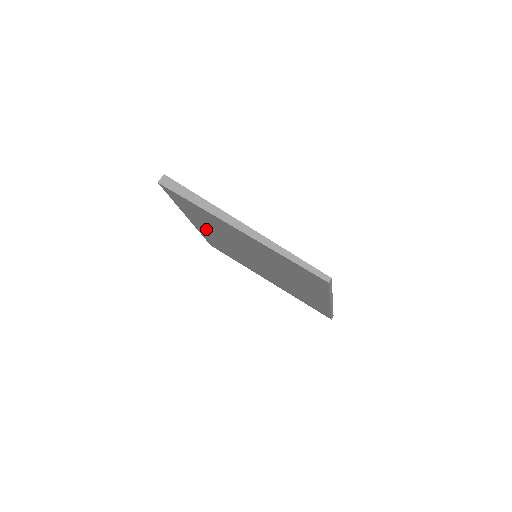
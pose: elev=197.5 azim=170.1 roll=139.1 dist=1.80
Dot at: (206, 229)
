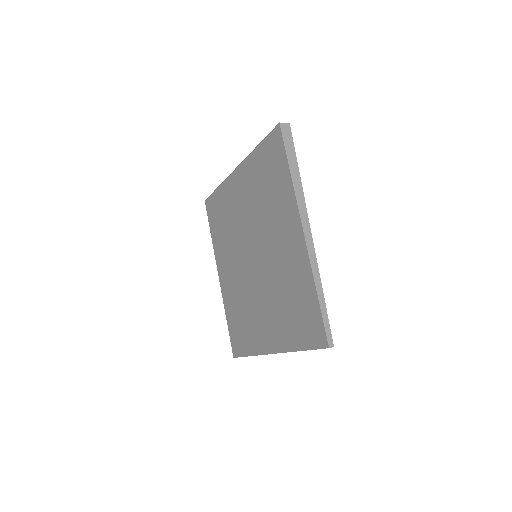
Dot at: (242, 192)
